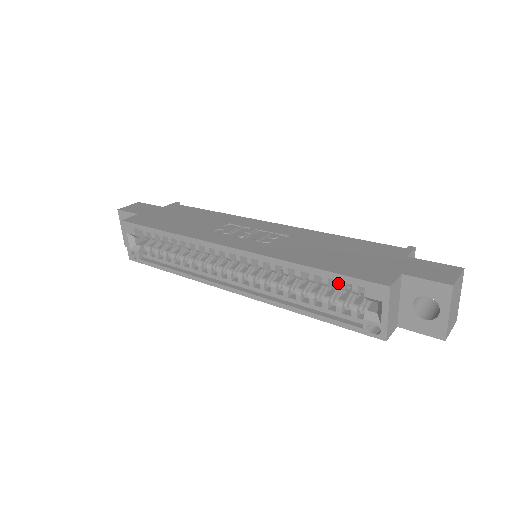
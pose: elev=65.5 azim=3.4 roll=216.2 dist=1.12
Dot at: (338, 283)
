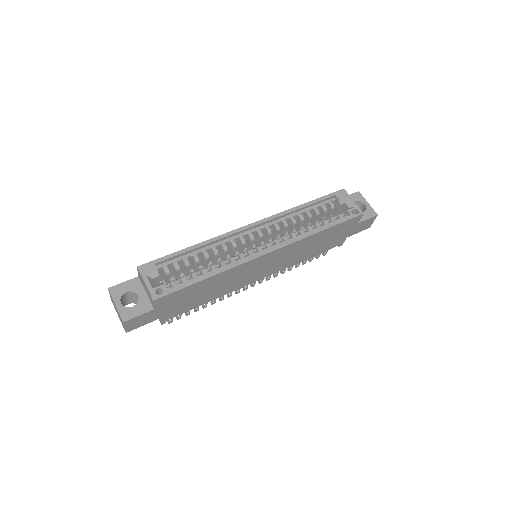
Dot at: (322, 206)
